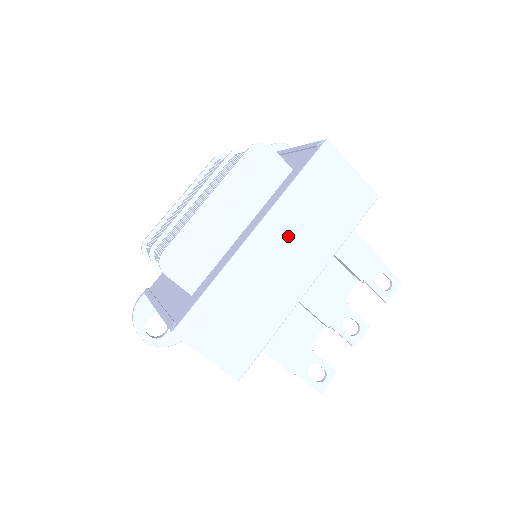
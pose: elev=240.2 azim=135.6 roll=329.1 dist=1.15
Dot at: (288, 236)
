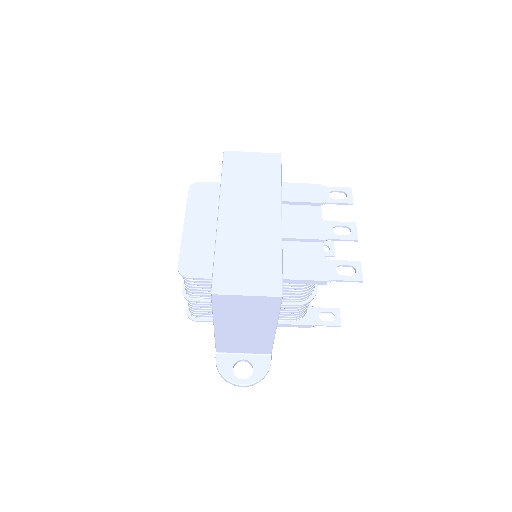
Dot at: (242, 204)
